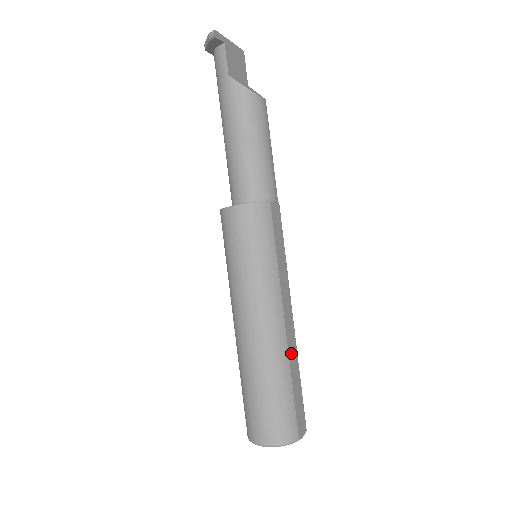
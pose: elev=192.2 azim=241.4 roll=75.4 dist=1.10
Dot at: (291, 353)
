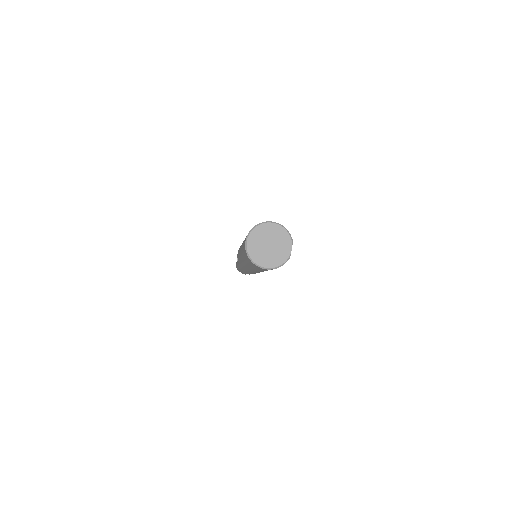
Dot at: occluded
